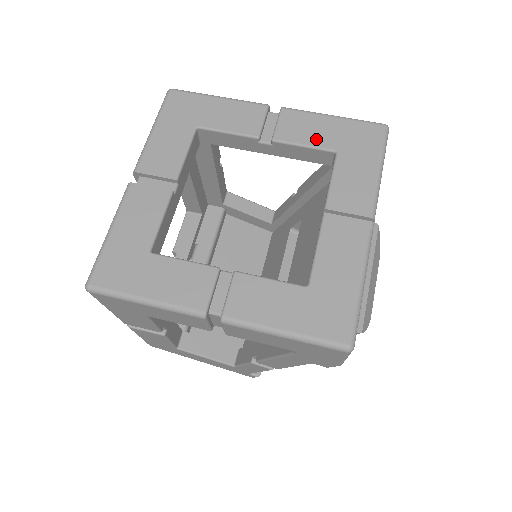
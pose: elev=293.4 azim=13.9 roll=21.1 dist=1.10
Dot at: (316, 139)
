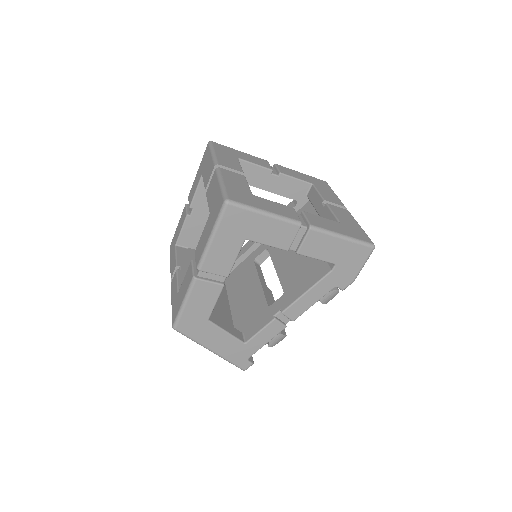
Dot at: (300, 177)
